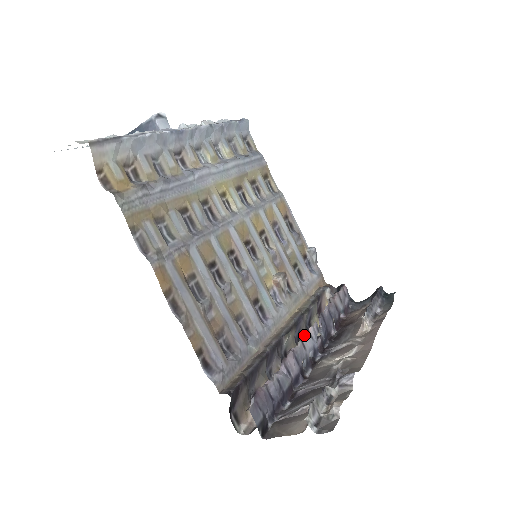
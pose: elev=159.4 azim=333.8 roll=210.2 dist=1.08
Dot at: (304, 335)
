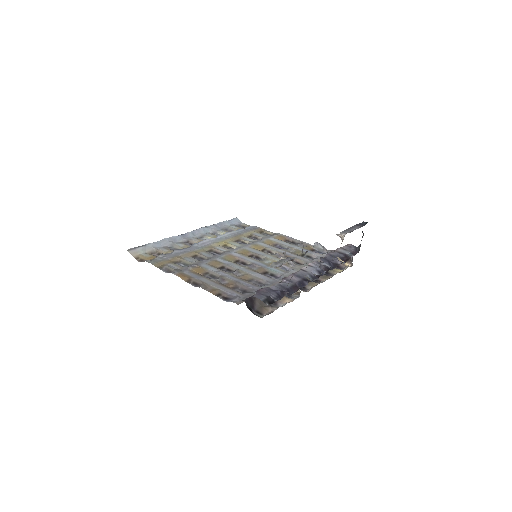
Dot at: (303, 267)
